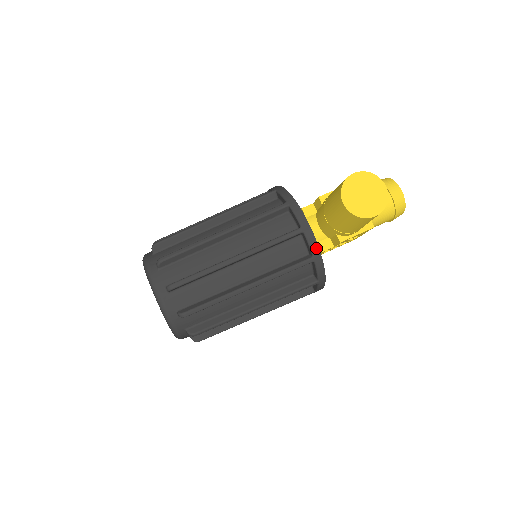
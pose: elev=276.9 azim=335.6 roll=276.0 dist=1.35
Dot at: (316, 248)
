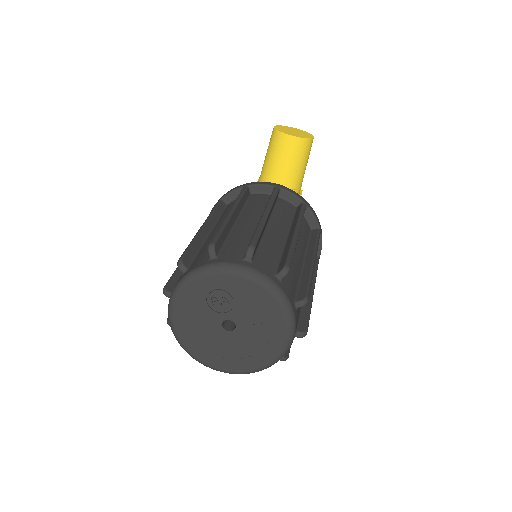
Dot at: (298, 195)
